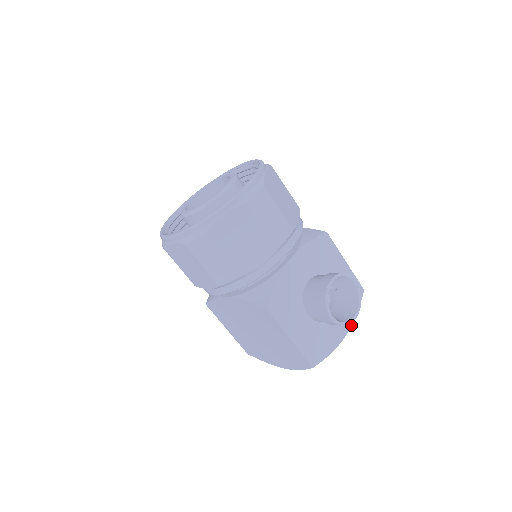
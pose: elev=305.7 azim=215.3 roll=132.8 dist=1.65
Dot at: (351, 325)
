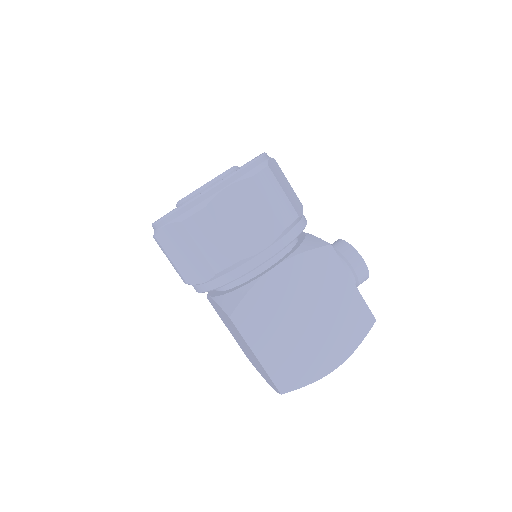
Dot at: occluded
